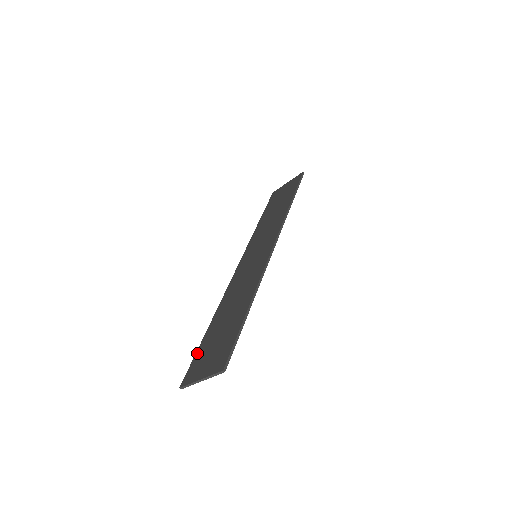
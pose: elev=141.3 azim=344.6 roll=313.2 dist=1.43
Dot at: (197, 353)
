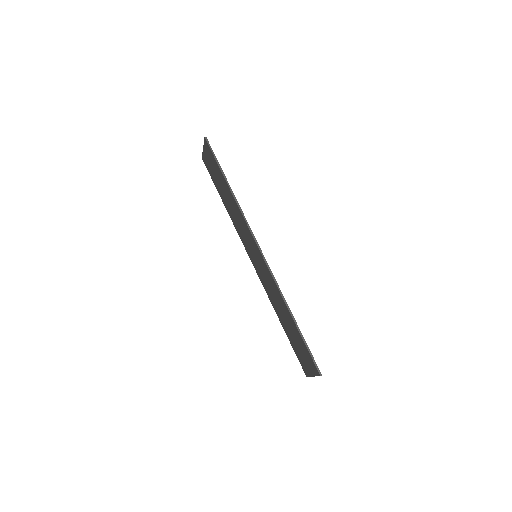
Dot at: (294, 351)
